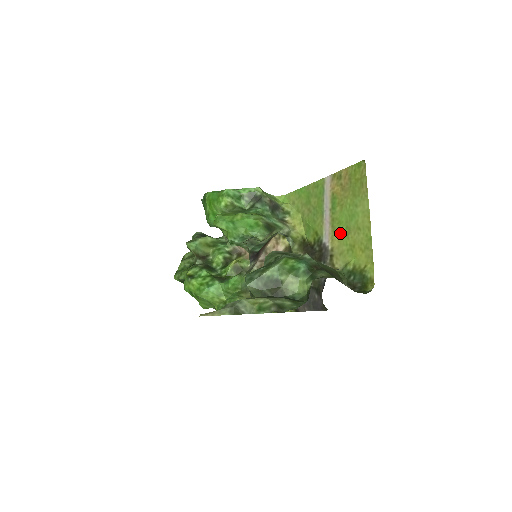
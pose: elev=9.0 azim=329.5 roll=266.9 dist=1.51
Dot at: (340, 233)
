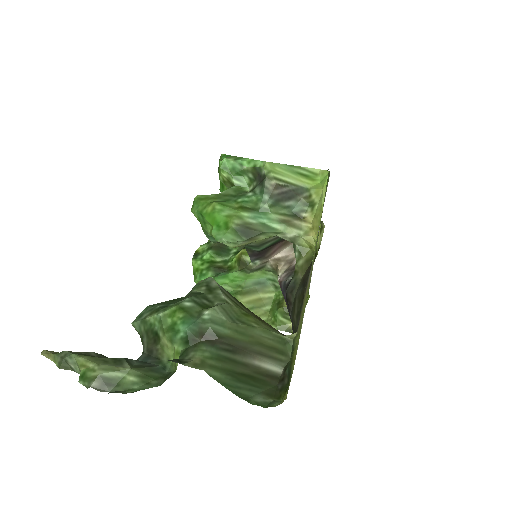
Dot at: (310, 280)
